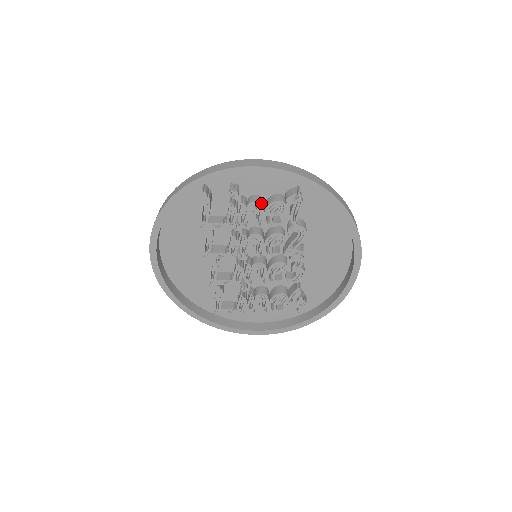
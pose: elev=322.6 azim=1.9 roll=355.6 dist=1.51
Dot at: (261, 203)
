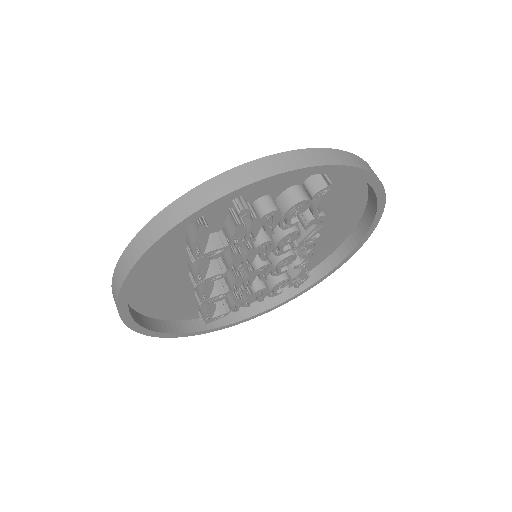
Dot at: (279, 209)
